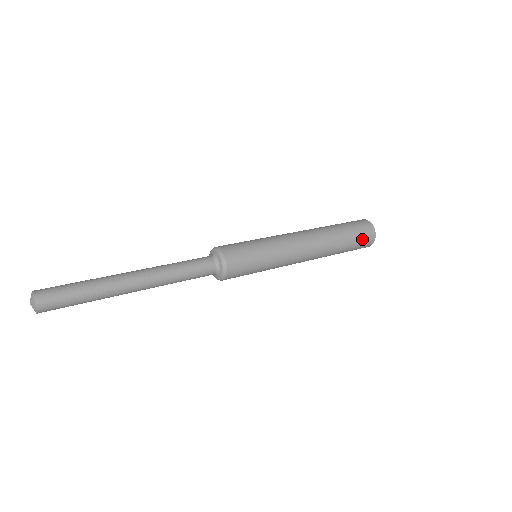
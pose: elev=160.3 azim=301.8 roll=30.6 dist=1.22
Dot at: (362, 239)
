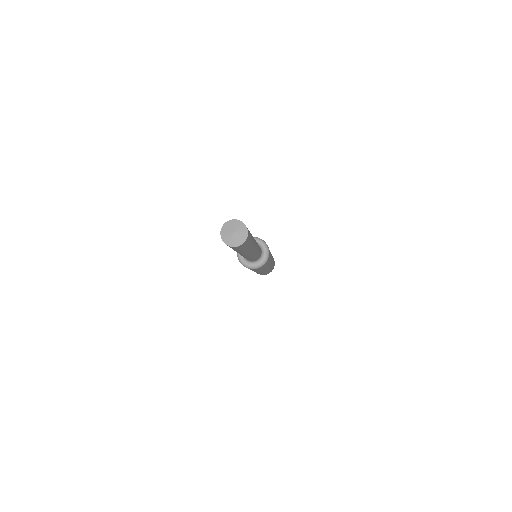
Dot at: (271, 270)
